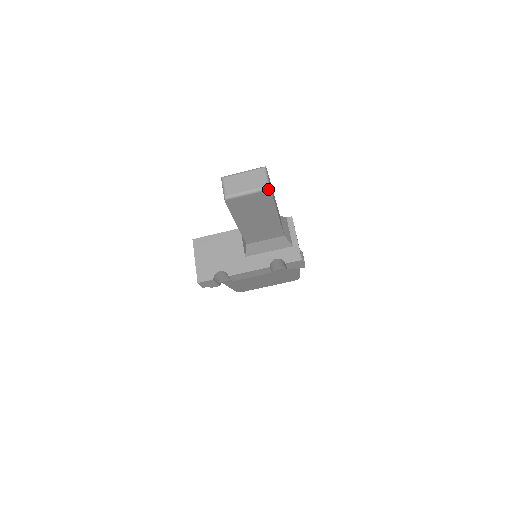
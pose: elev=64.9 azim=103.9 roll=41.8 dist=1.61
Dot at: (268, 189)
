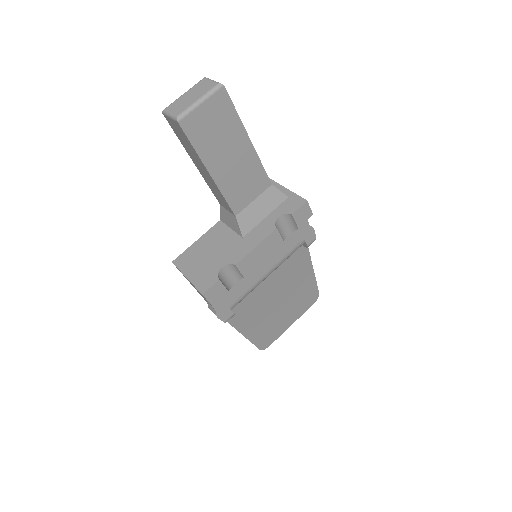
Dot at: (221, 86)
